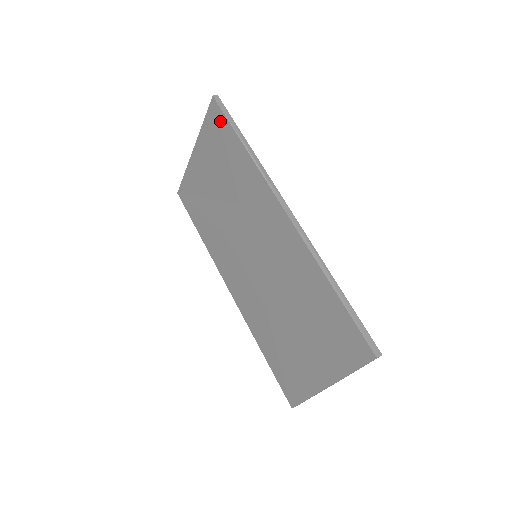
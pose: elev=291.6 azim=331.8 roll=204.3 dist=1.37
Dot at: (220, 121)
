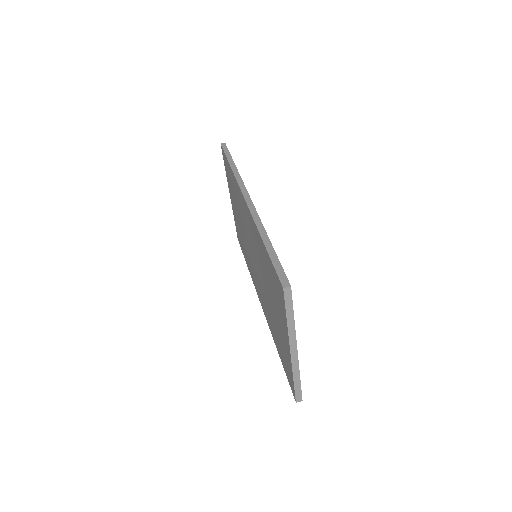
Dot at: (225, 159)
